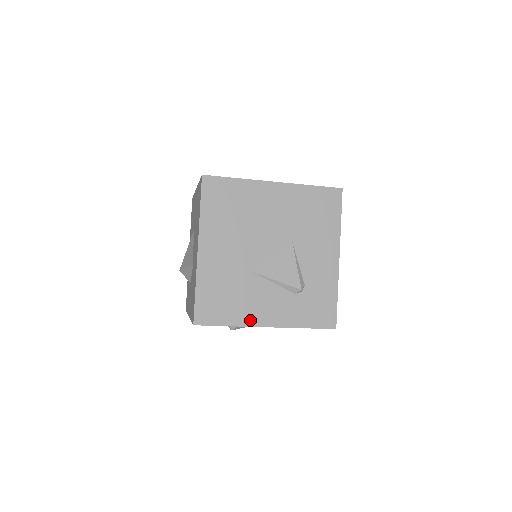
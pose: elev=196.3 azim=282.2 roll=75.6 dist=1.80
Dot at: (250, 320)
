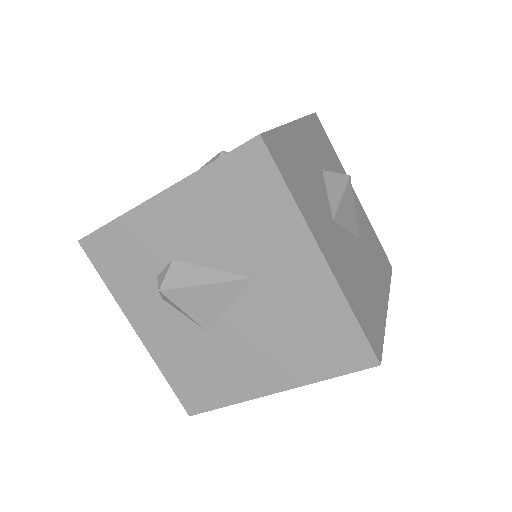
Dot at: occluded
